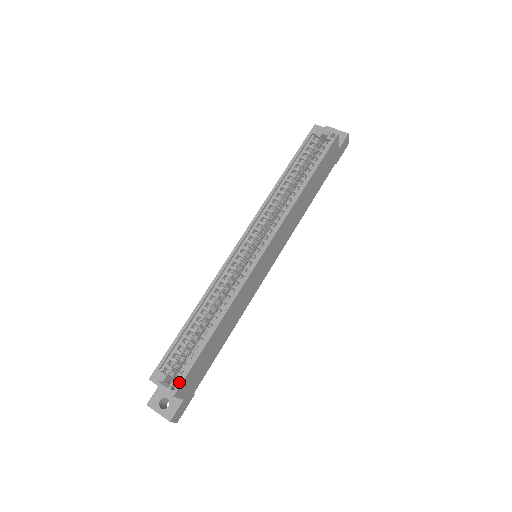
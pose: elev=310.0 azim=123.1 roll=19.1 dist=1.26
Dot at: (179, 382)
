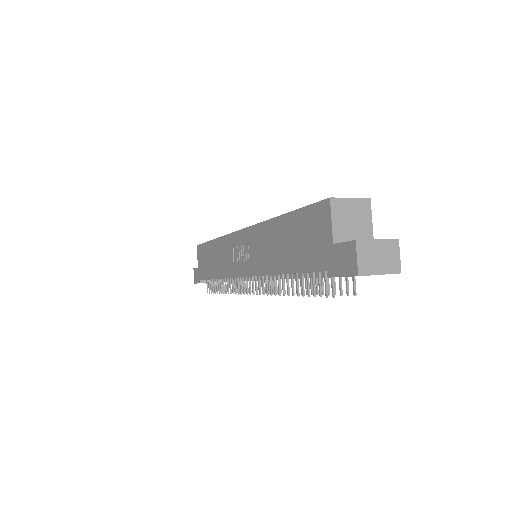
Dot at: occluded
